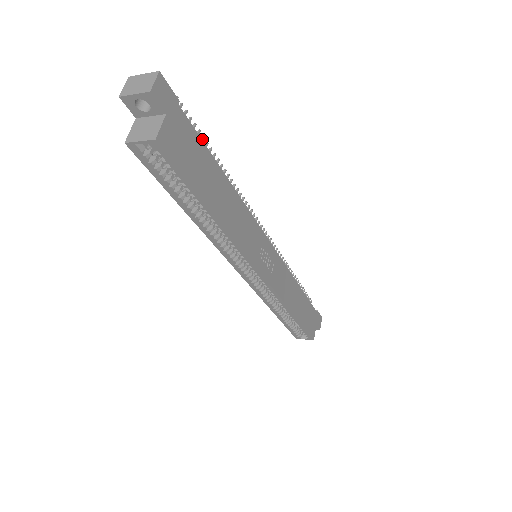
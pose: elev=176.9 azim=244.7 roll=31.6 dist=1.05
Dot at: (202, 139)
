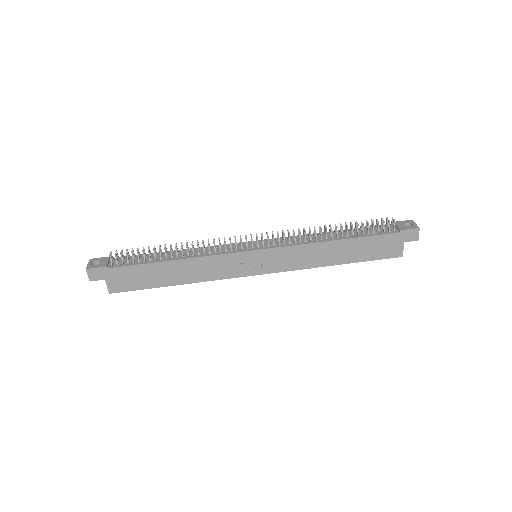
Dot at: (143, 252)
